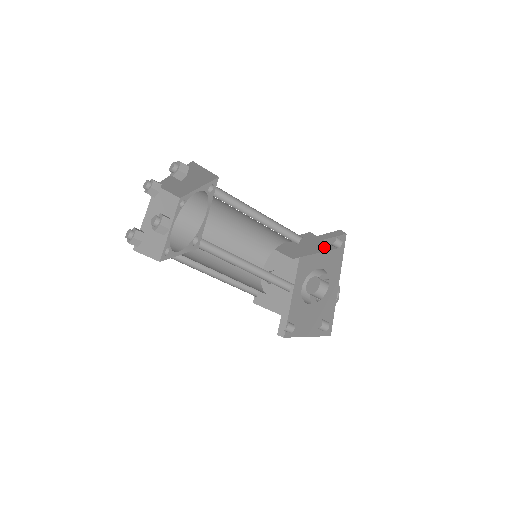
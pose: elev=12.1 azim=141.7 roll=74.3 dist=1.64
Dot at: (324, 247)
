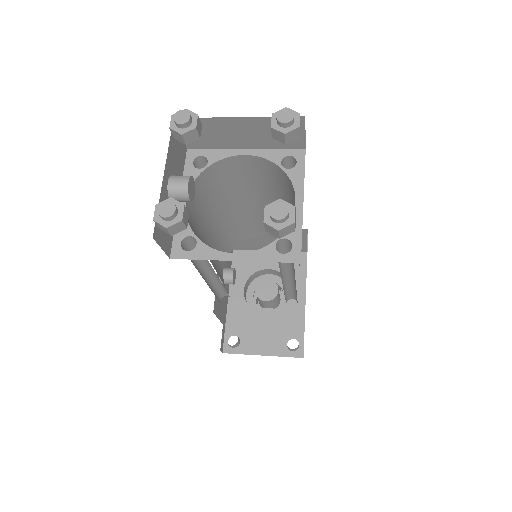
Dot at: occluded
